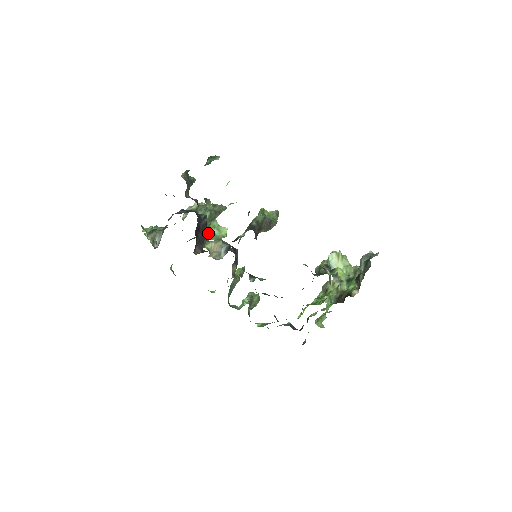
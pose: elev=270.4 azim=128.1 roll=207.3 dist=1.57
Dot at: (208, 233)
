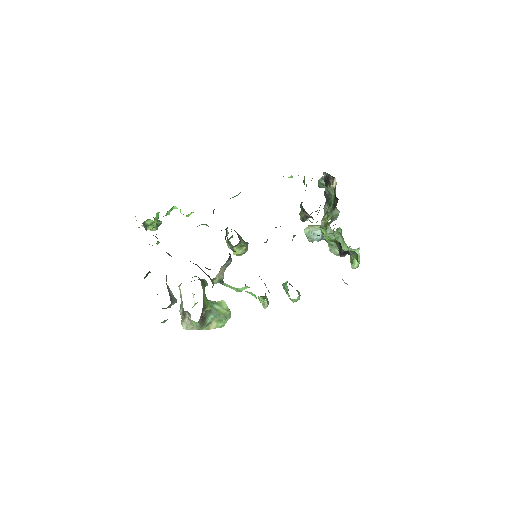
Dot at: (213, 311)
